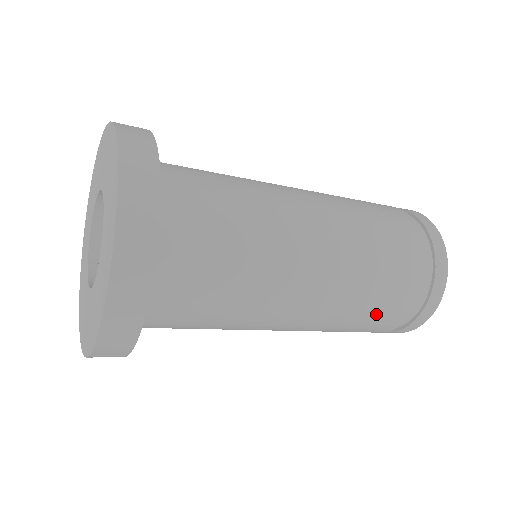
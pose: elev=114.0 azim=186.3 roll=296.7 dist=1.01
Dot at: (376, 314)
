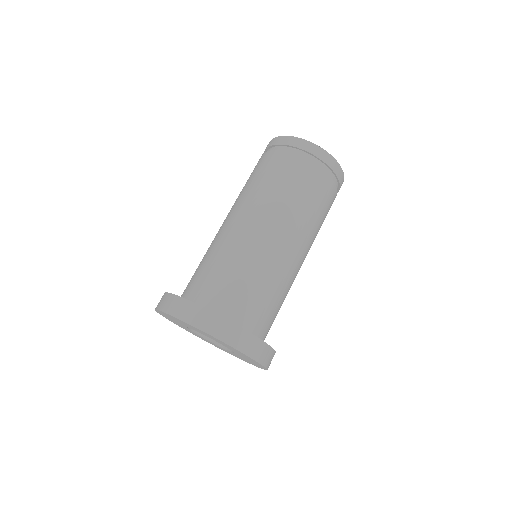
Dot at: (323, 207)
